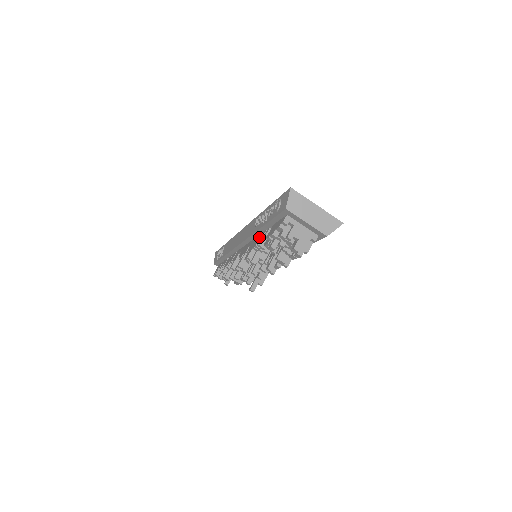
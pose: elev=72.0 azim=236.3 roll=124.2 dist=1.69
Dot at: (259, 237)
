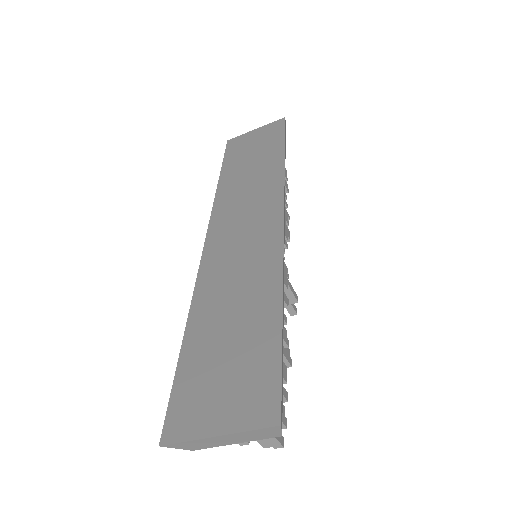
Dot at: occluded
